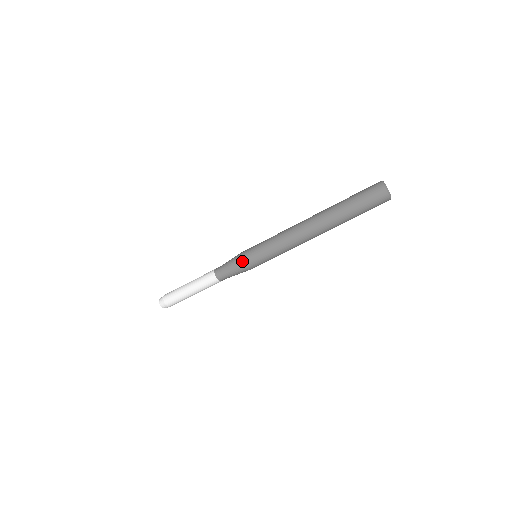
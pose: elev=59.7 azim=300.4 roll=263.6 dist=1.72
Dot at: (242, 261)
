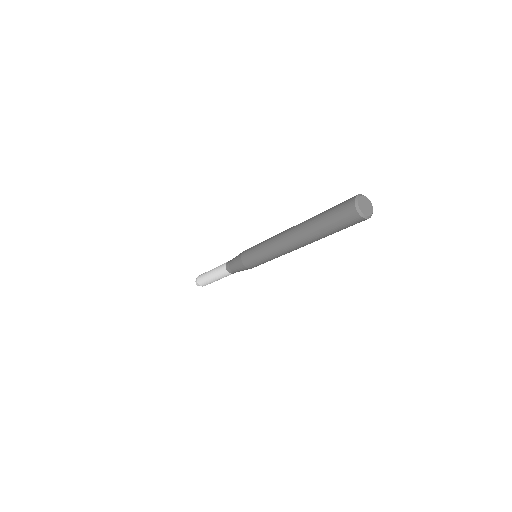
Dot at: (241, 259)
